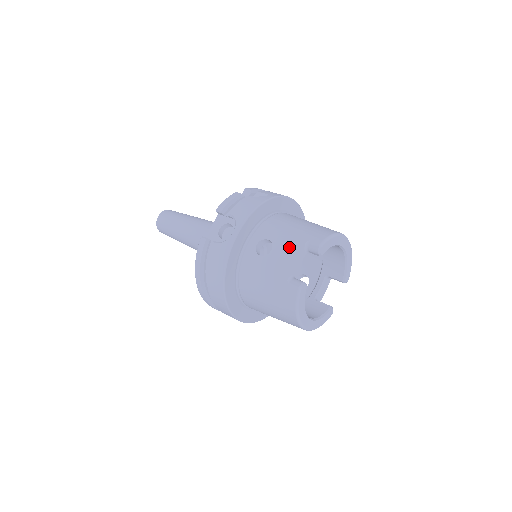
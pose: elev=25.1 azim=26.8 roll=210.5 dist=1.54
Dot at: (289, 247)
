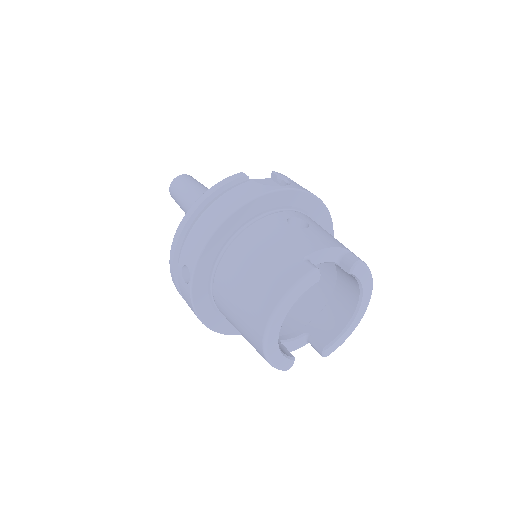
Dot at: (327, 238)
